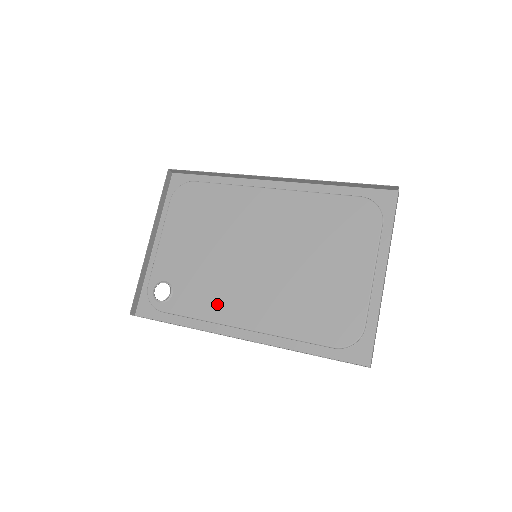
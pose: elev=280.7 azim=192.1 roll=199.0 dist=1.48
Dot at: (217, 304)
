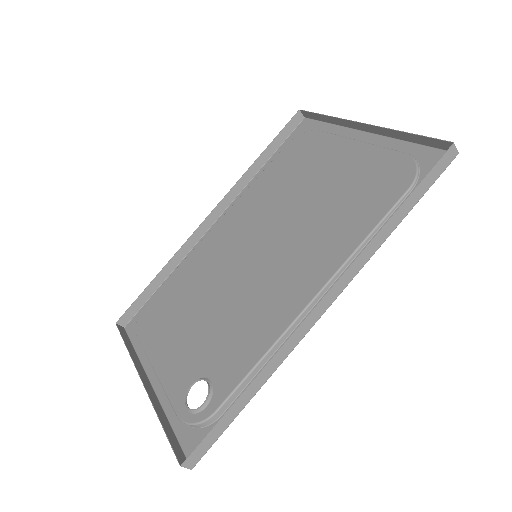
Dot at: (265, 321)
